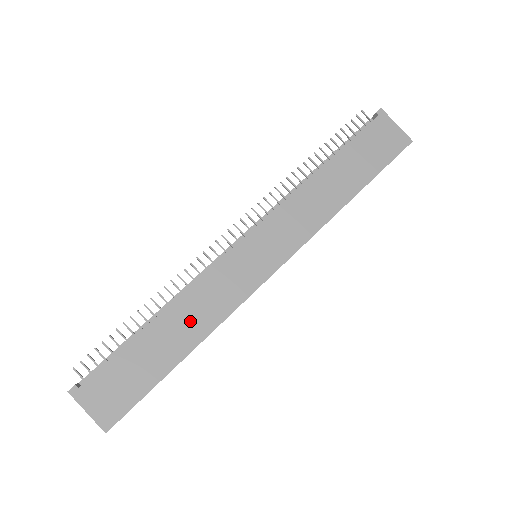
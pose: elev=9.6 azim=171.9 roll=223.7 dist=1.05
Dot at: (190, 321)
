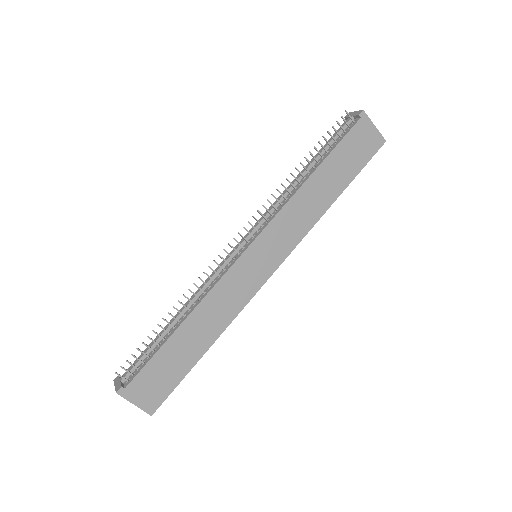
Dot at: (209, 322)
